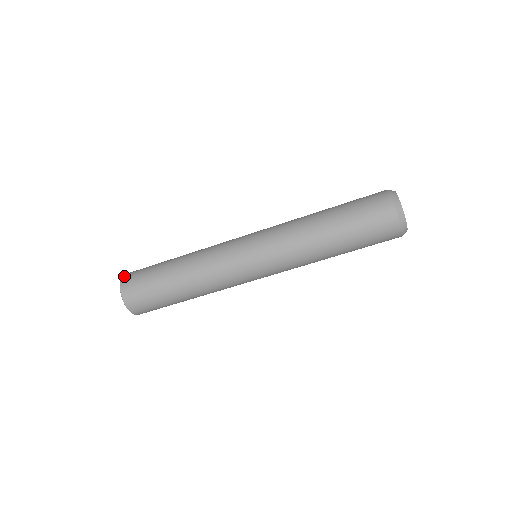
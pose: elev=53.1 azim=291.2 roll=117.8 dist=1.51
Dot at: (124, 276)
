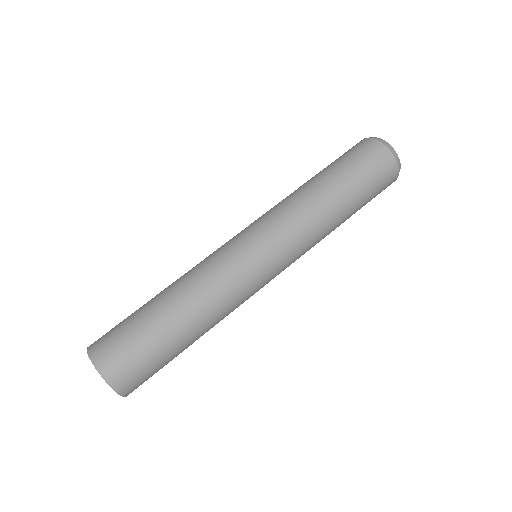
Dot at: (90, 348)
